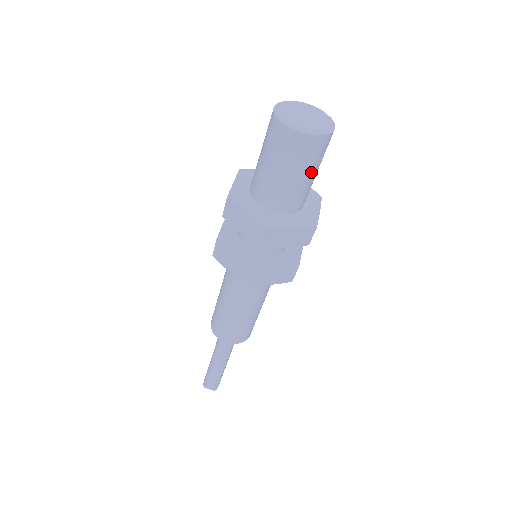
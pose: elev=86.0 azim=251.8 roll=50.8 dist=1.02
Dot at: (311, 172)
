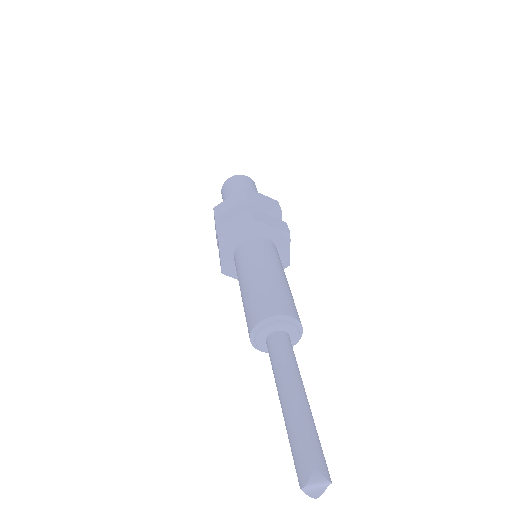
Dot at: (256, 191)
